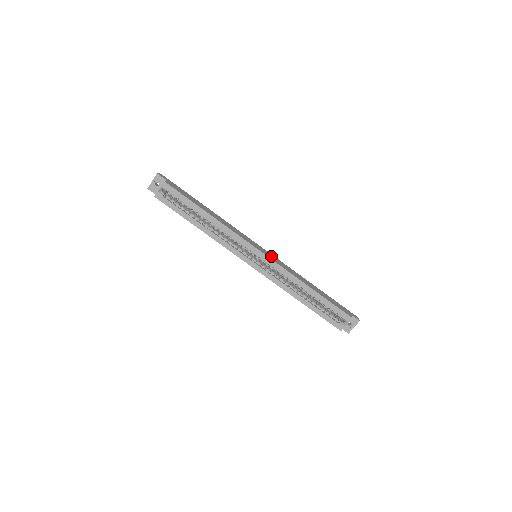
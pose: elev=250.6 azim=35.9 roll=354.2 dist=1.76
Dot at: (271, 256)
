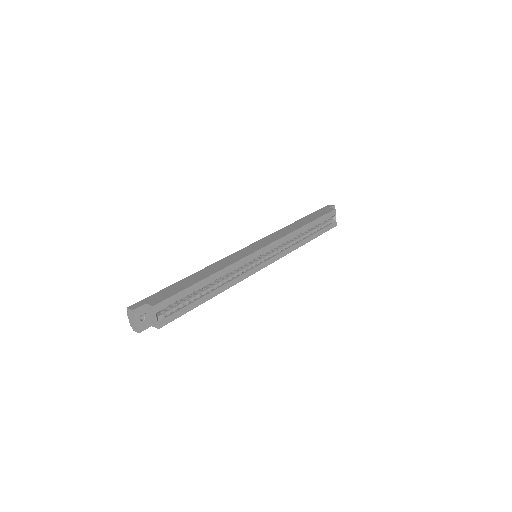
Dot at: (264, 242)
